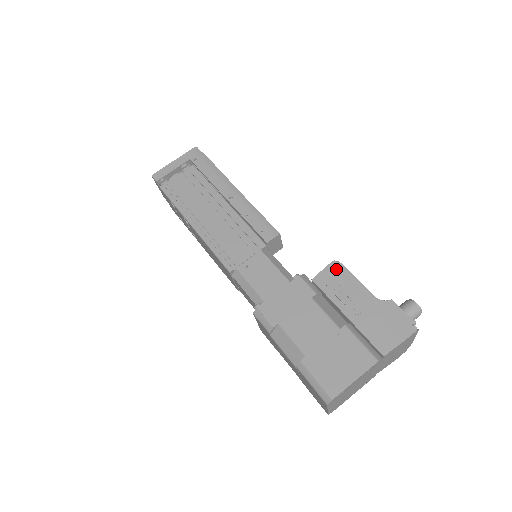
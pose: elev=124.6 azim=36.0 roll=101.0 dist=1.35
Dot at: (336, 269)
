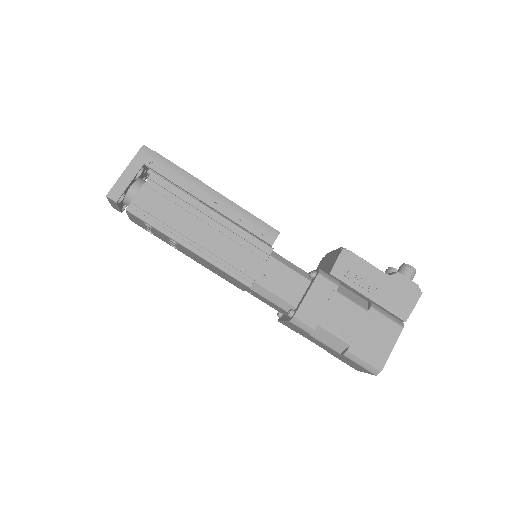
Dot at: (347, 257)
